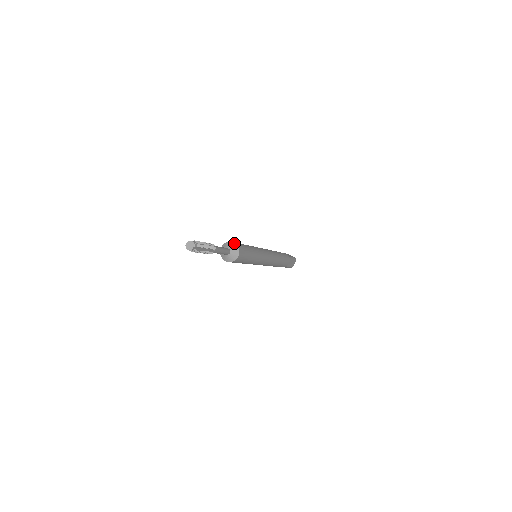
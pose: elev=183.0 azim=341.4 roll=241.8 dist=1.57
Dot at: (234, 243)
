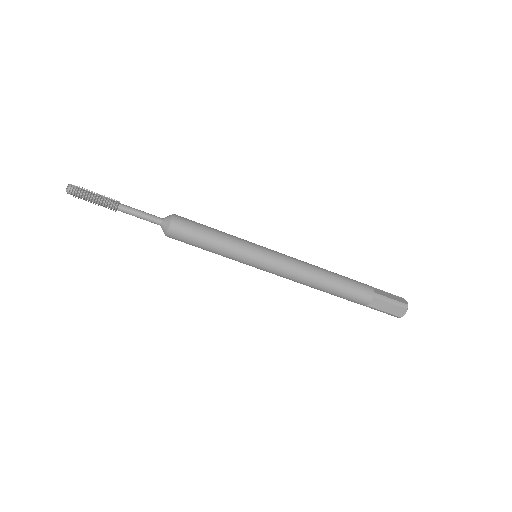
Dot at: occluded
